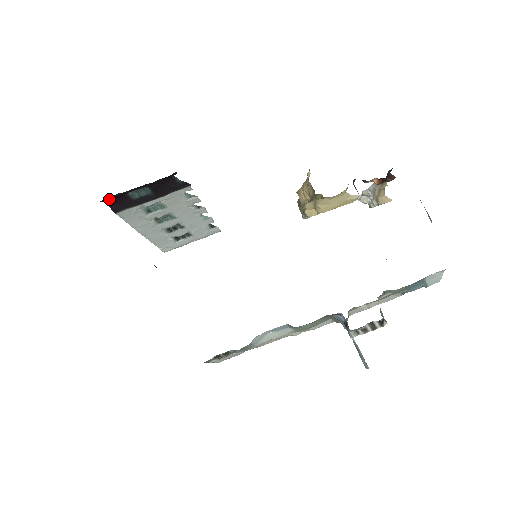
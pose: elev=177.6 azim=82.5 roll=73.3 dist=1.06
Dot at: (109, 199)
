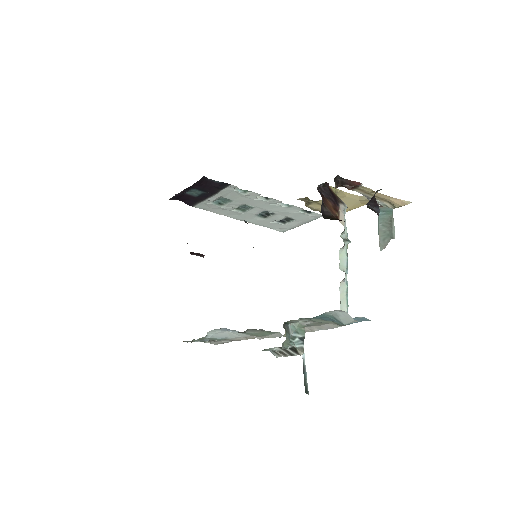
Dot at: (175, 198)
